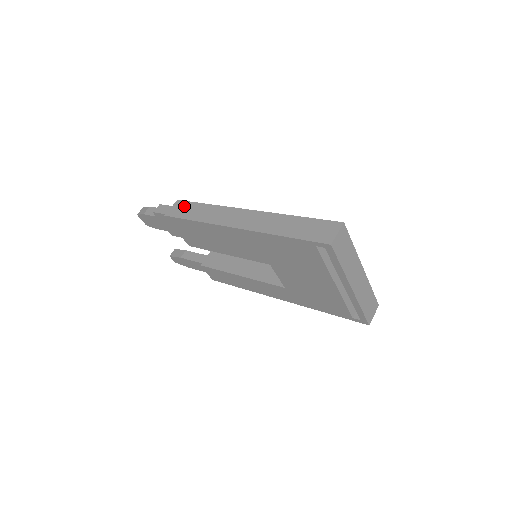
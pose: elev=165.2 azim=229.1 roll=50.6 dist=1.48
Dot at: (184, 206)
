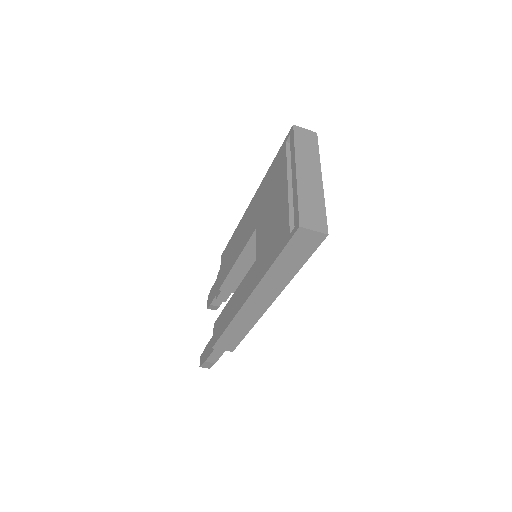
Dot at: occluded
